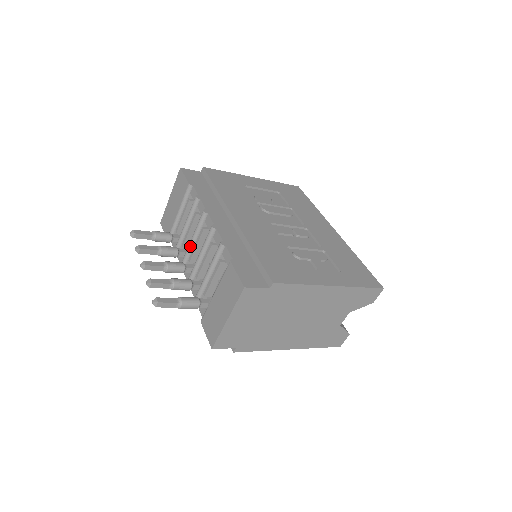
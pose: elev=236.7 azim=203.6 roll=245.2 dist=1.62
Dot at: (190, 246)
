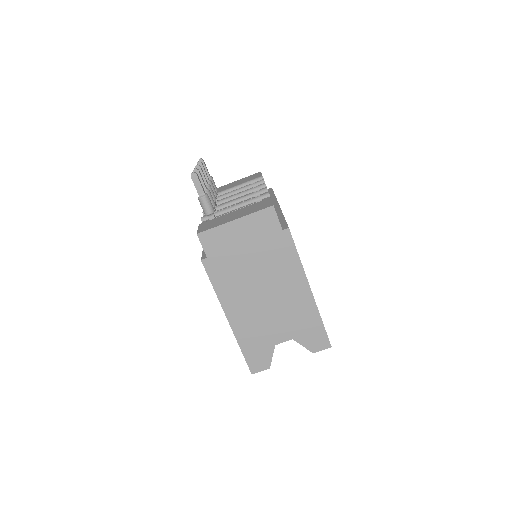
Dot at: (231, 197)
